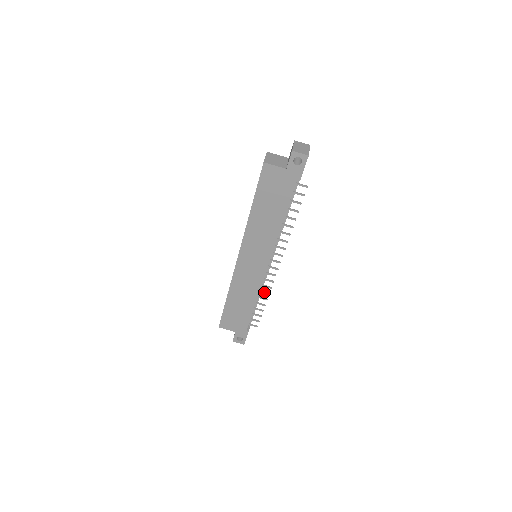
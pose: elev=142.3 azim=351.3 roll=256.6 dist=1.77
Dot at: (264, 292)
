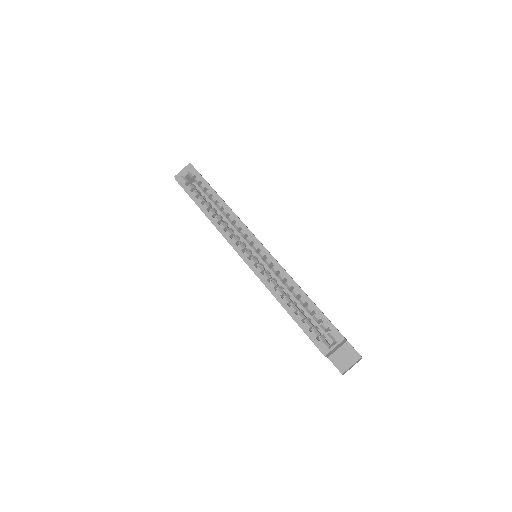
Dot at: occluded
